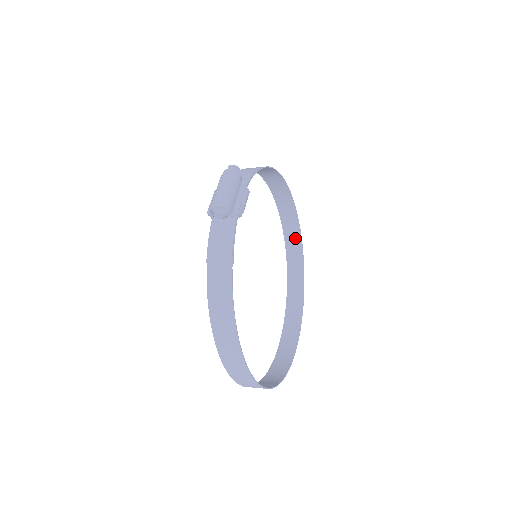
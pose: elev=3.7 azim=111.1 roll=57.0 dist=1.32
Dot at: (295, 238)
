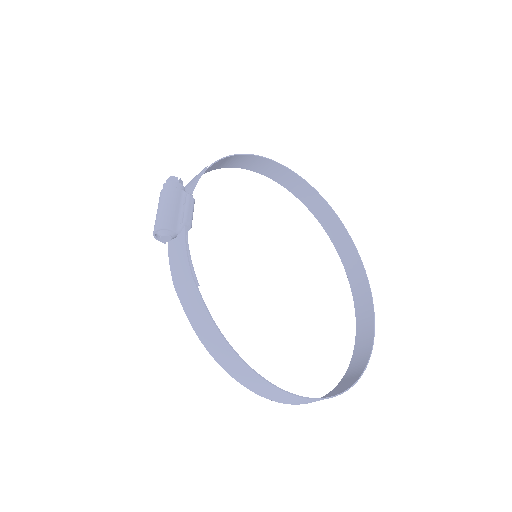
Dot at: (324, 211)
